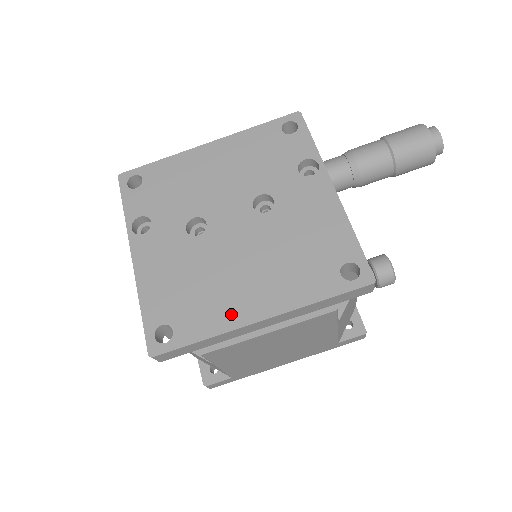
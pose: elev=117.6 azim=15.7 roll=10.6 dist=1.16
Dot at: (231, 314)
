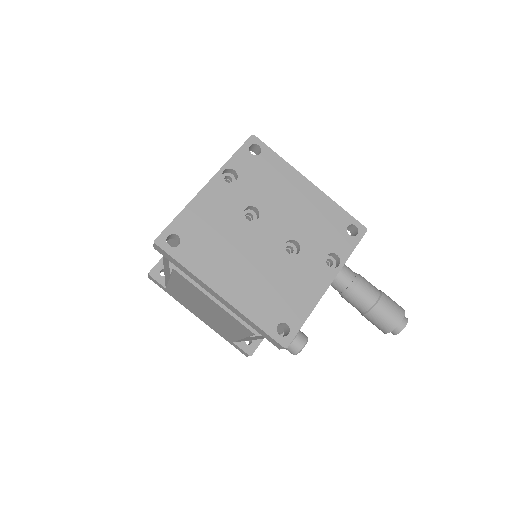
Dot at: (212, 275)
